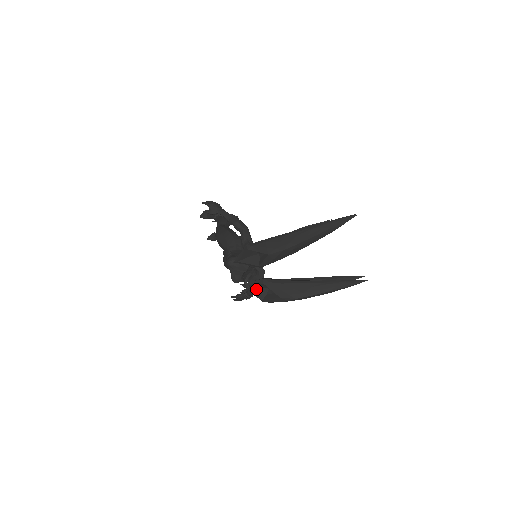
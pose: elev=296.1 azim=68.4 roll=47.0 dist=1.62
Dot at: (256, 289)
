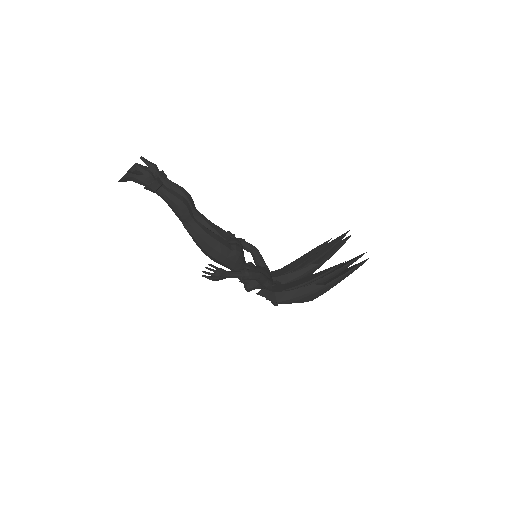
Dot at: occluded
